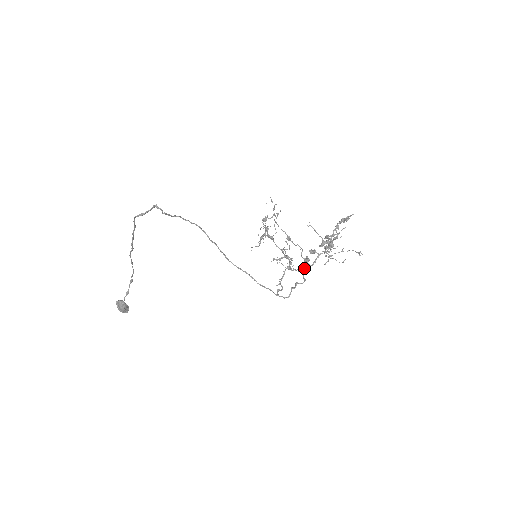
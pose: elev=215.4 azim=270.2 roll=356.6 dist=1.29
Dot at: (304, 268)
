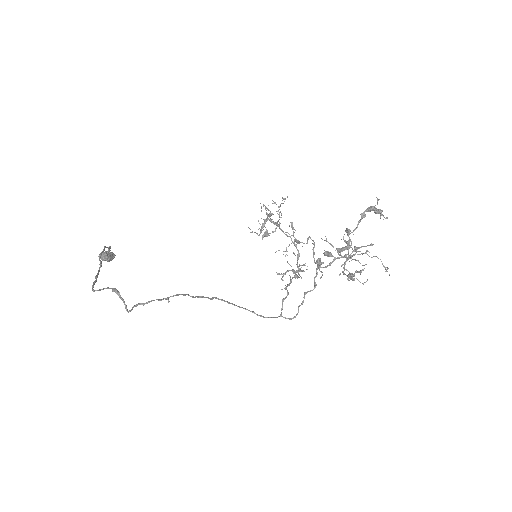
Dot at: occluded
